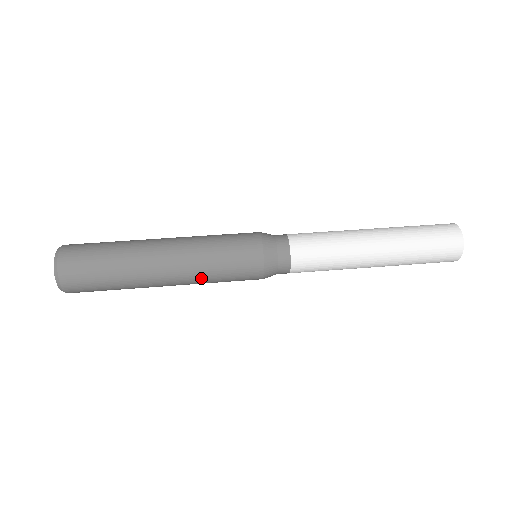
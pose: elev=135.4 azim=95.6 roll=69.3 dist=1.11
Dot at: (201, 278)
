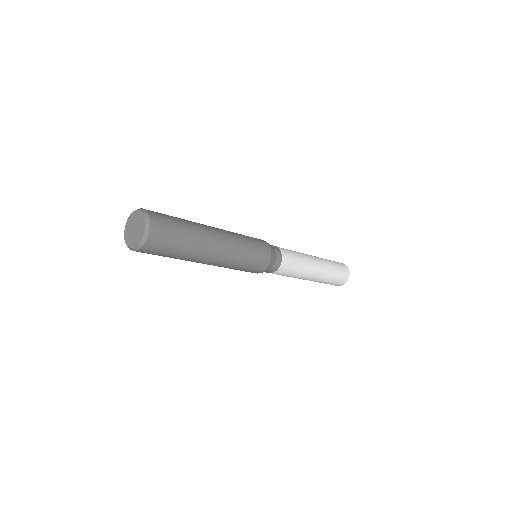
Dot at: (234, 261)
